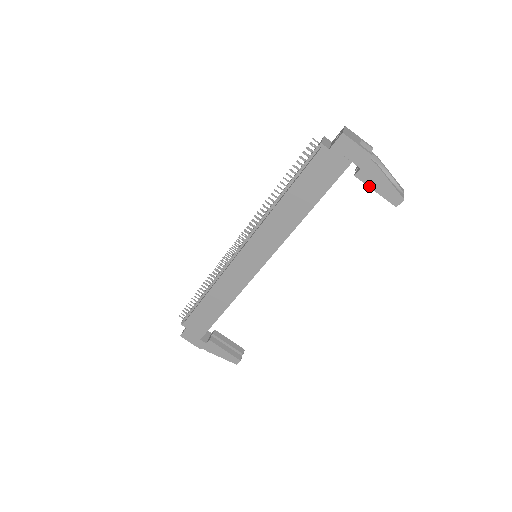
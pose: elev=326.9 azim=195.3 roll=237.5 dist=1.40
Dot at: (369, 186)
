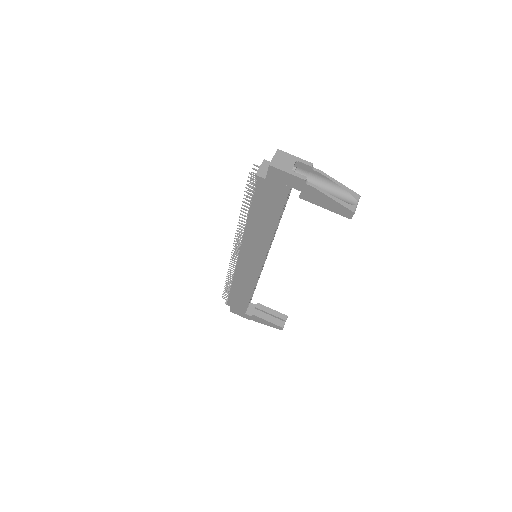
Dot at: (316, 204)
